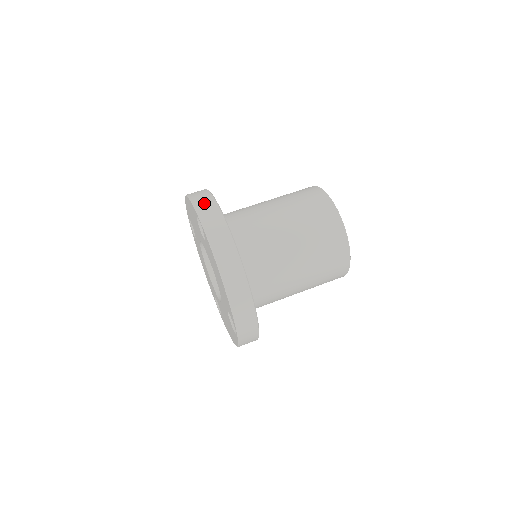
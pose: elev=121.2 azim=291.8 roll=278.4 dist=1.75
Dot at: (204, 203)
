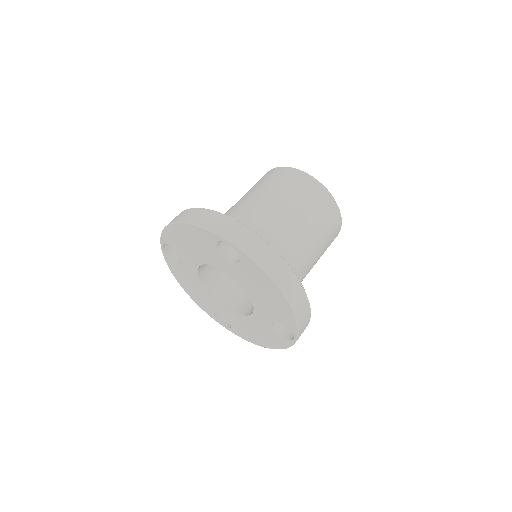
Dot at: (222, 225)
